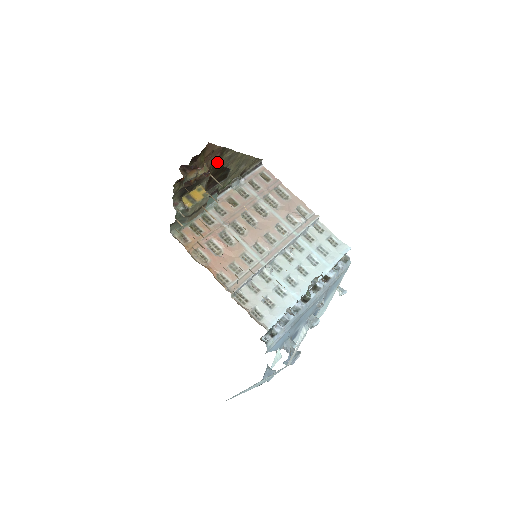
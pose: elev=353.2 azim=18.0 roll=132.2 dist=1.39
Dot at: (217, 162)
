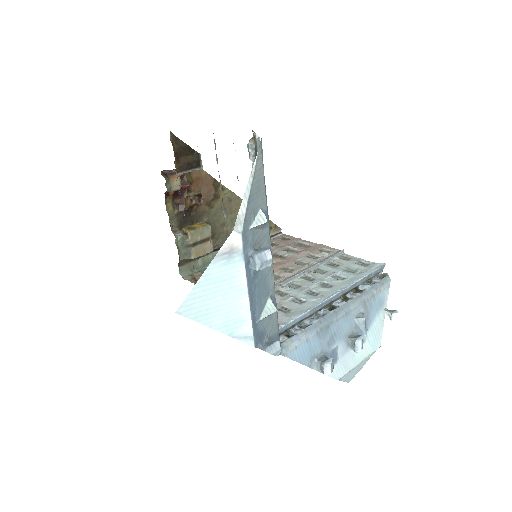
Dot at: (215, 199)
